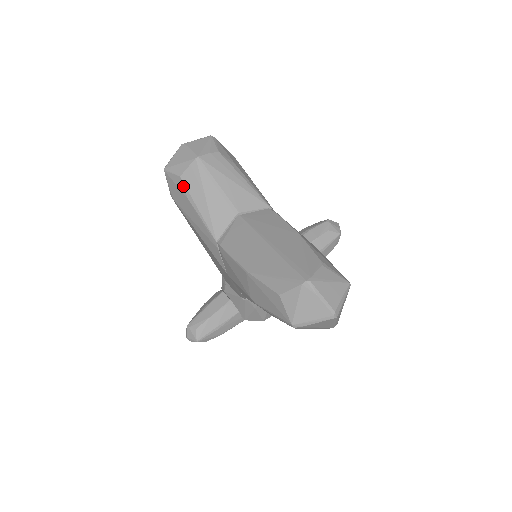
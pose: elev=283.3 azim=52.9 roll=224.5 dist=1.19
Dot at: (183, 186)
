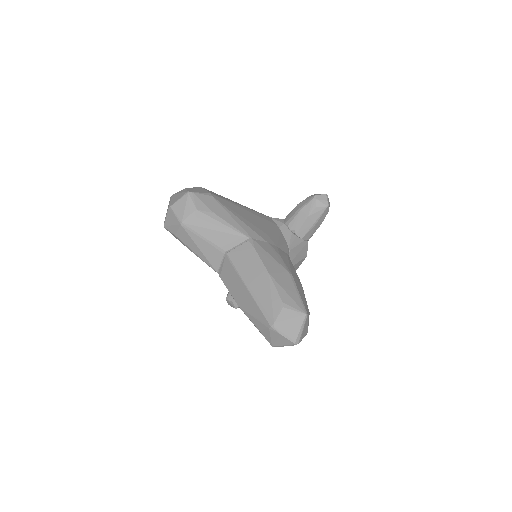
Dot at: (180, 241)
